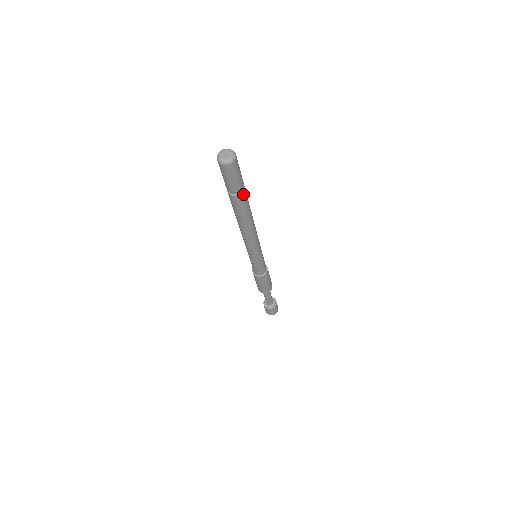
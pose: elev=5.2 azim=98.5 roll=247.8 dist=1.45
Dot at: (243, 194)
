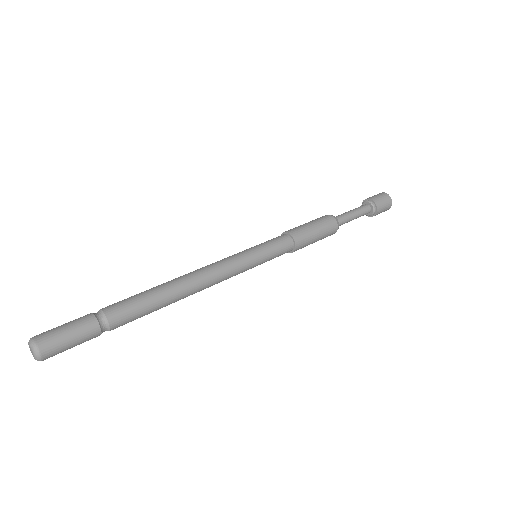
Dot at: (113, 323)
